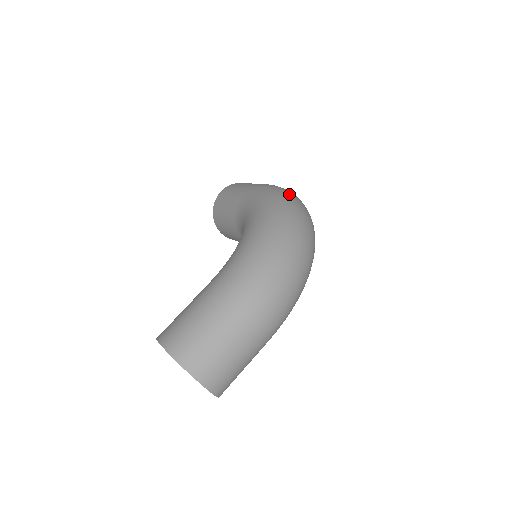
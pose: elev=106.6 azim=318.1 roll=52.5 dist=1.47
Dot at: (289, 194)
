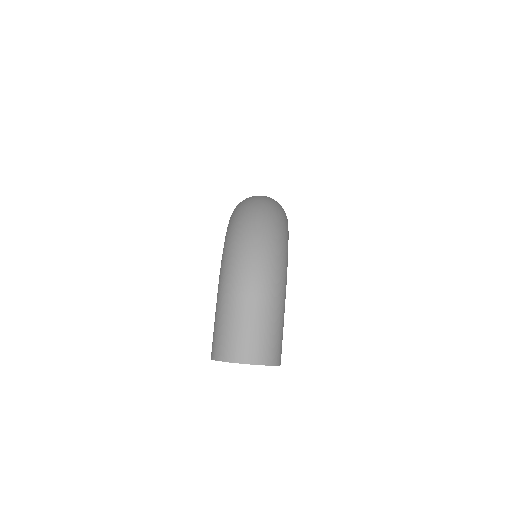
Dot at: occluded
